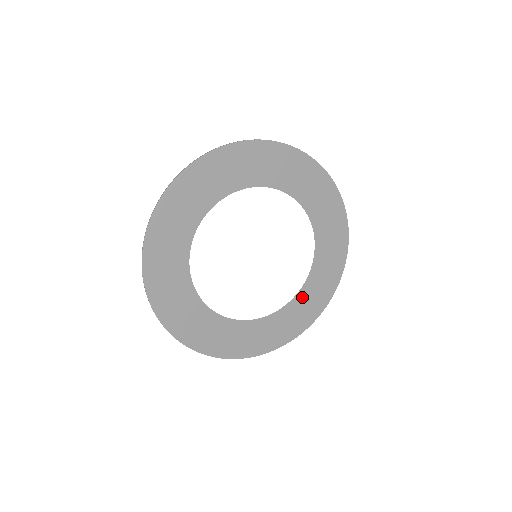
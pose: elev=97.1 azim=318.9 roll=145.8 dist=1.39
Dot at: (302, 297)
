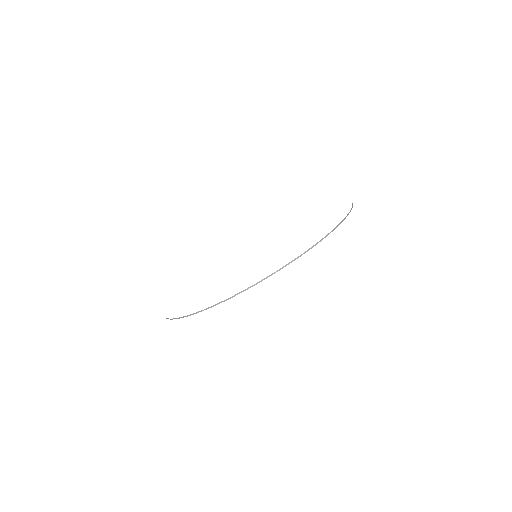
Dot at: occluded
